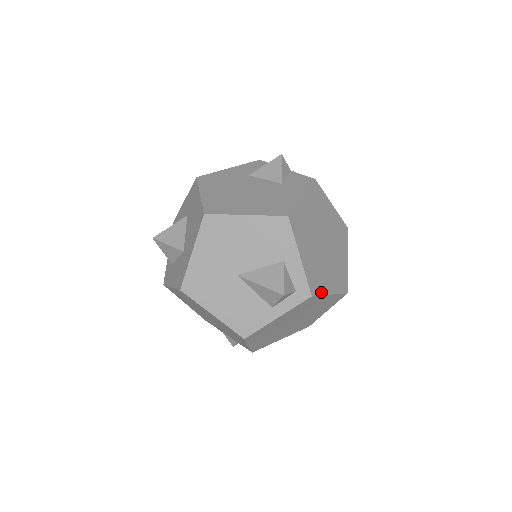
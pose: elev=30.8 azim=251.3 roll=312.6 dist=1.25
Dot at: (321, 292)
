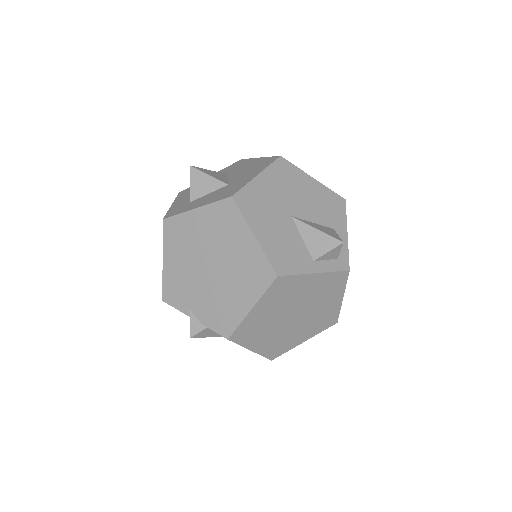
Dot at: (346, 282)
